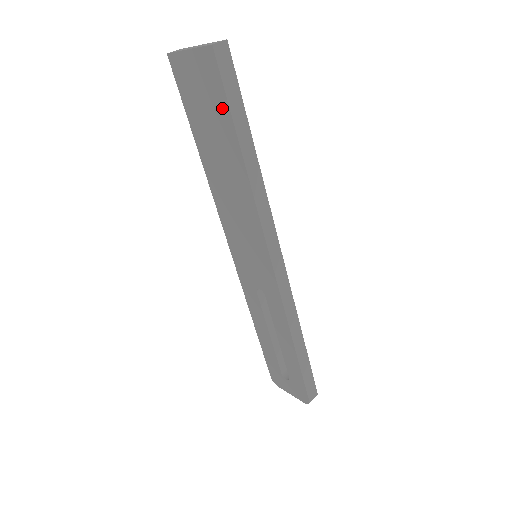
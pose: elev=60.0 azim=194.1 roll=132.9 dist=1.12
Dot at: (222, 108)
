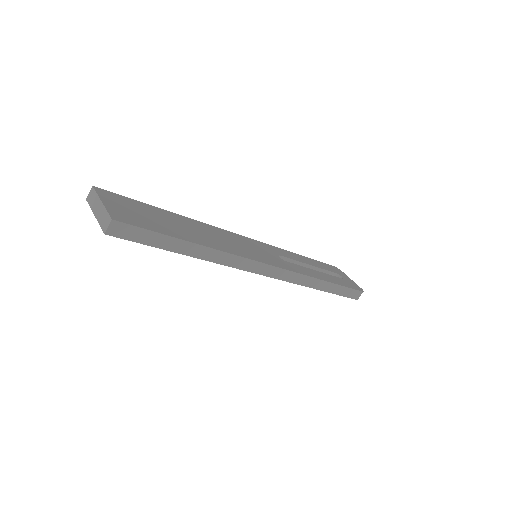
Dot at: occluded
